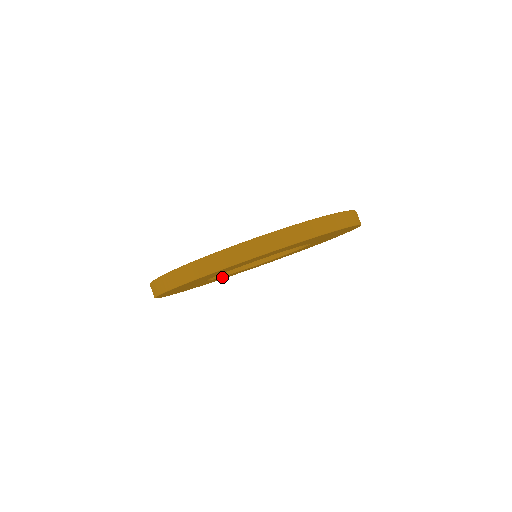
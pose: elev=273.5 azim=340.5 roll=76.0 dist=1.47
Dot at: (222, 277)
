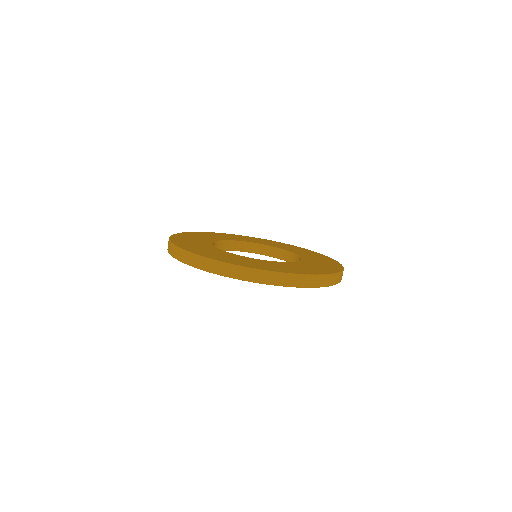
Dot at: occluded
